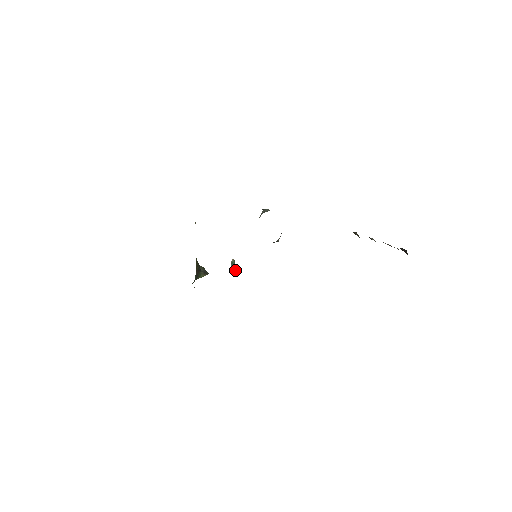
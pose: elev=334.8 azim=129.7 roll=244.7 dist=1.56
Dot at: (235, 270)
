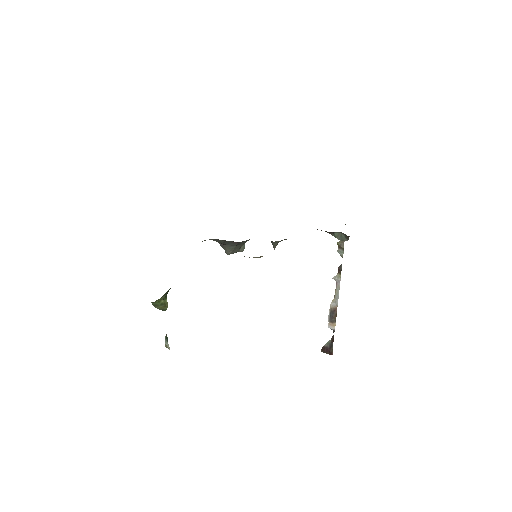
Dot at: (168, 347)
